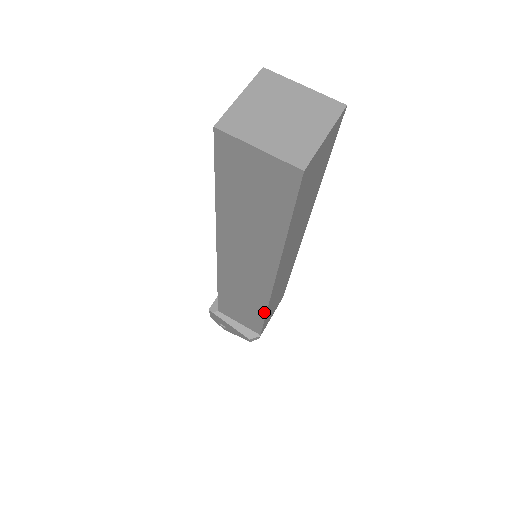
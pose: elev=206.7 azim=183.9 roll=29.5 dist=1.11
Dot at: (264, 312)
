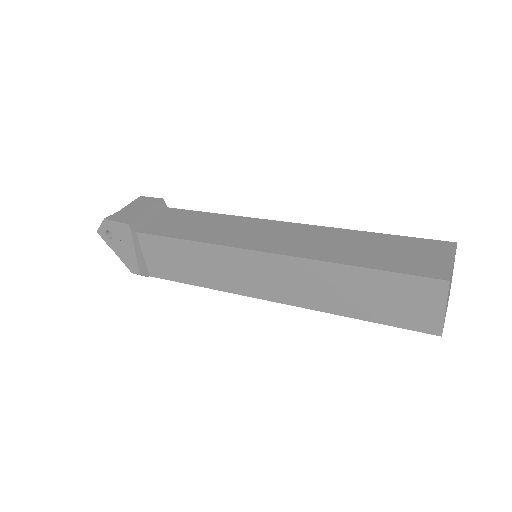
Dot at: (206, 286)
